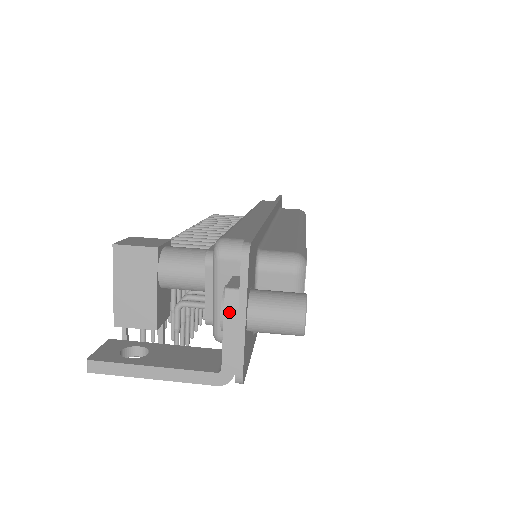
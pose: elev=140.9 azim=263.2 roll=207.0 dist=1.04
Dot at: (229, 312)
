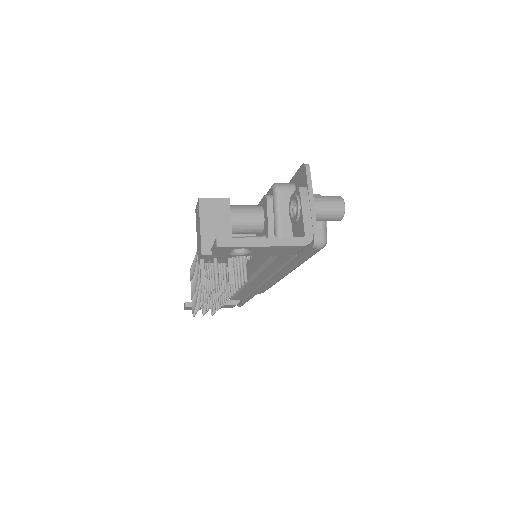
Dot at: (304, 199)
